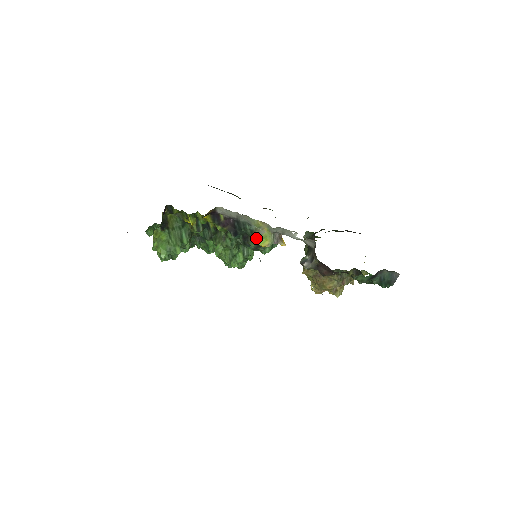
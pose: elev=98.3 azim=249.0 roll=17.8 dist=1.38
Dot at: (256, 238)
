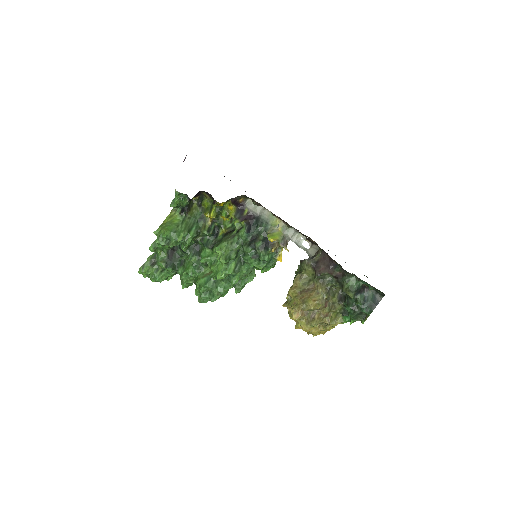
Dot at: (268, 234)
